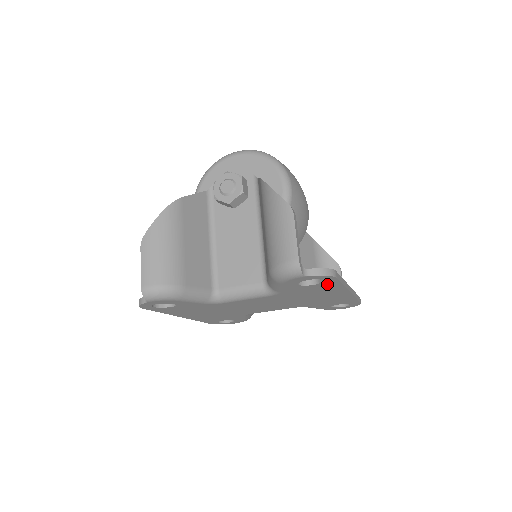
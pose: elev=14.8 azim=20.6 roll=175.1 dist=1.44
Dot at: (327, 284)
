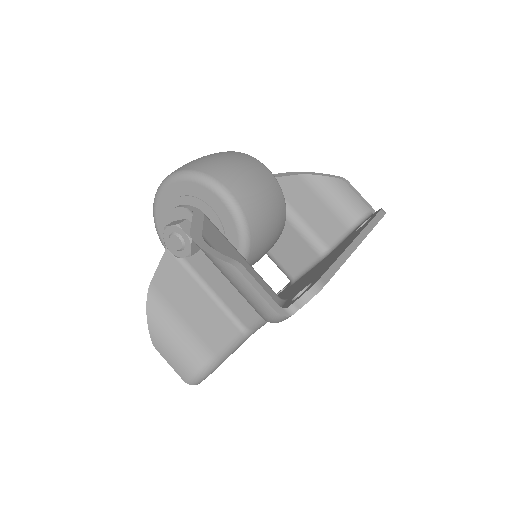
Dot at: occluded
